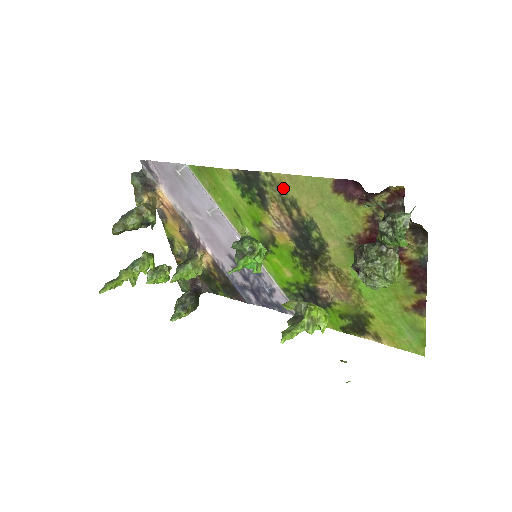
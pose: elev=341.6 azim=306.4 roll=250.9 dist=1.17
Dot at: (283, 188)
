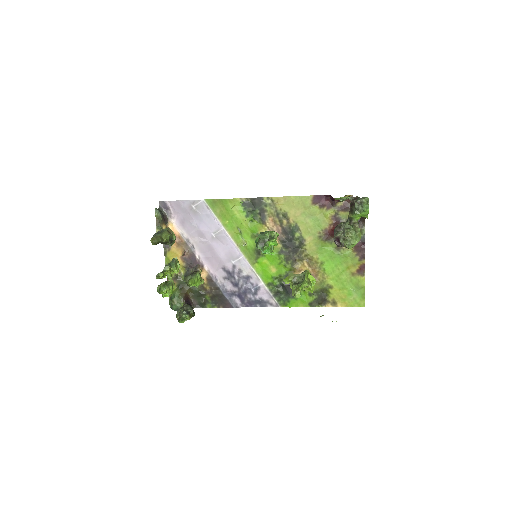
Dot at: (279, 206)
